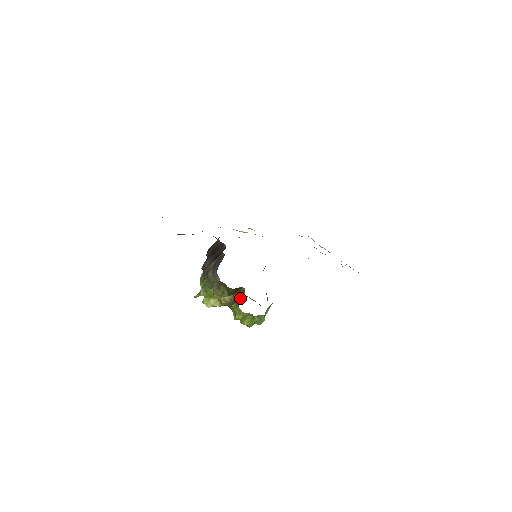
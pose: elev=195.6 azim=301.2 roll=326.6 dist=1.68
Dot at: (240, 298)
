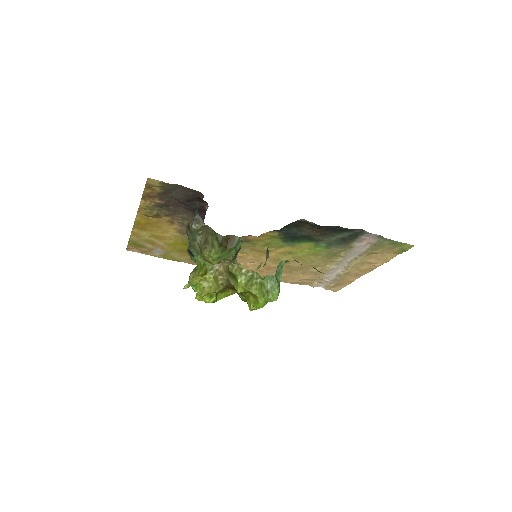
Dot at: (236, 252)
